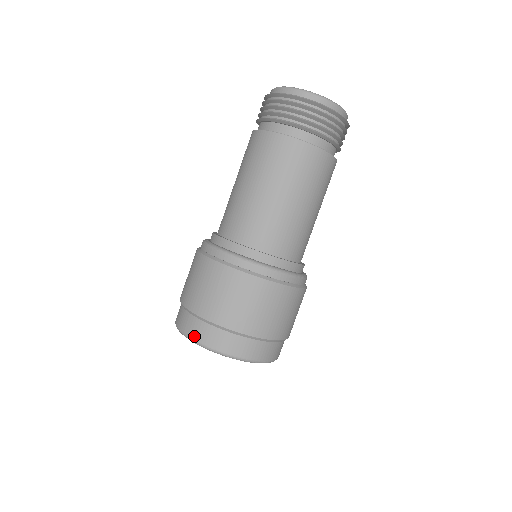
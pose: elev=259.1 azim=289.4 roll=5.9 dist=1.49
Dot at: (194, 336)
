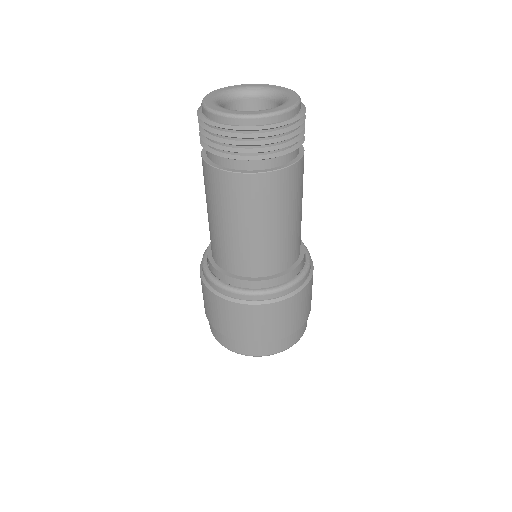
Dot at: (227, 347)
